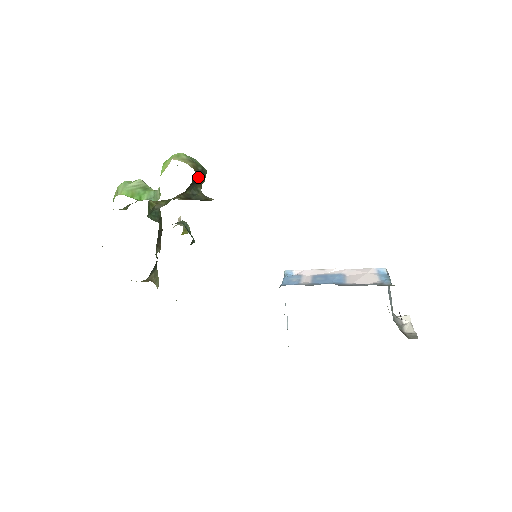
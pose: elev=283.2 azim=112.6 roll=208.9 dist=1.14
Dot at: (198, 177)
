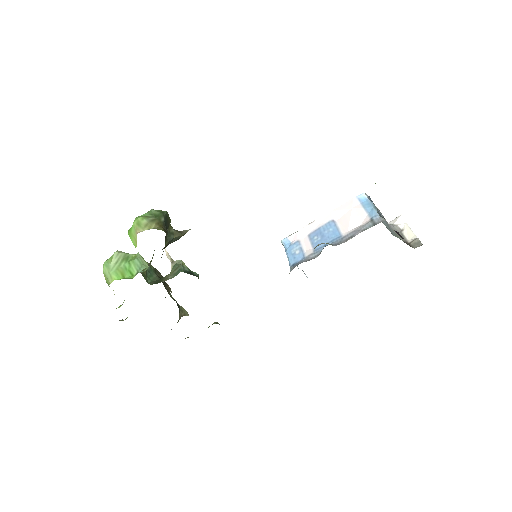
Dot at: (166, 226)
